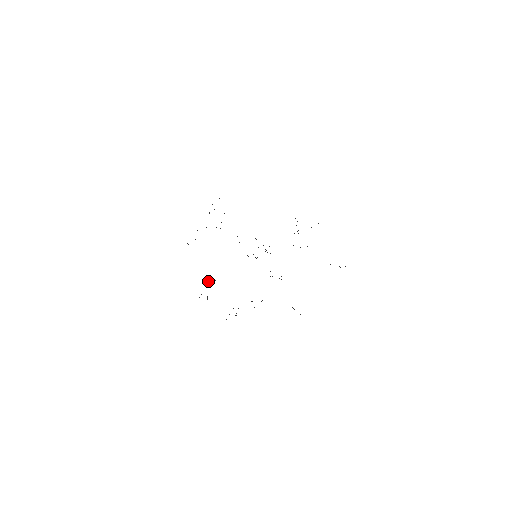
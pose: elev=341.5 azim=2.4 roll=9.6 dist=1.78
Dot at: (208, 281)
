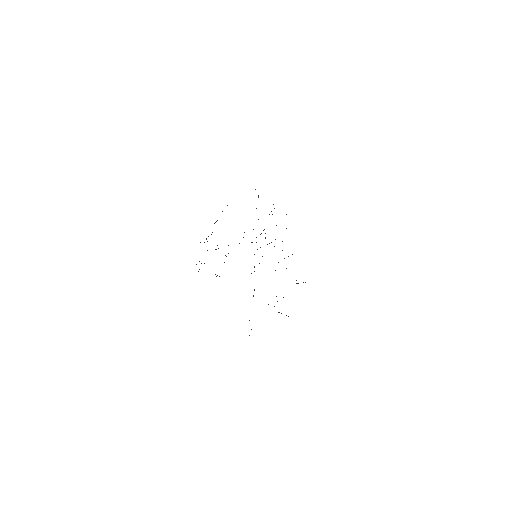
Dot at: occluded
